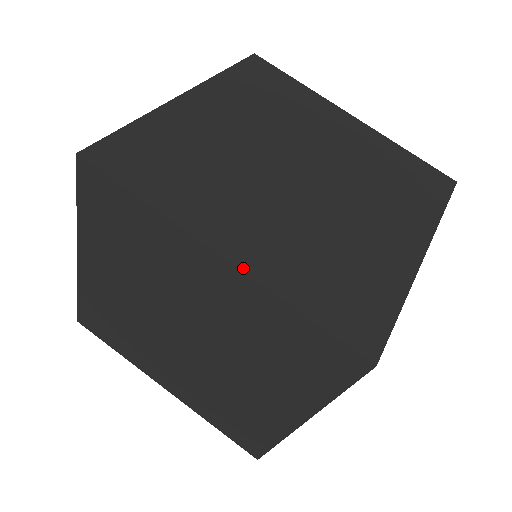
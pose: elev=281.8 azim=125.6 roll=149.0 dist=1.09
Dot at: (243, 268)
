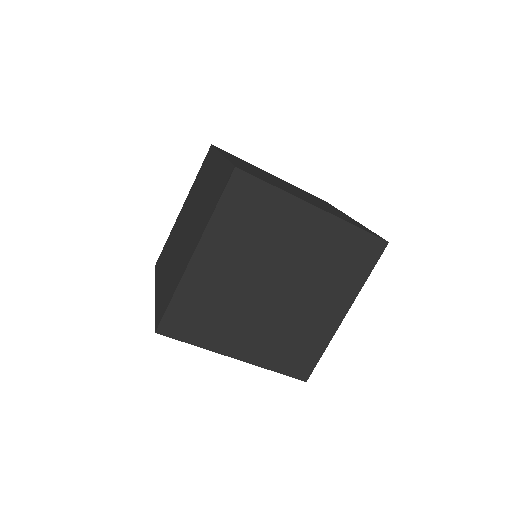
Dot at: (247, 361)
